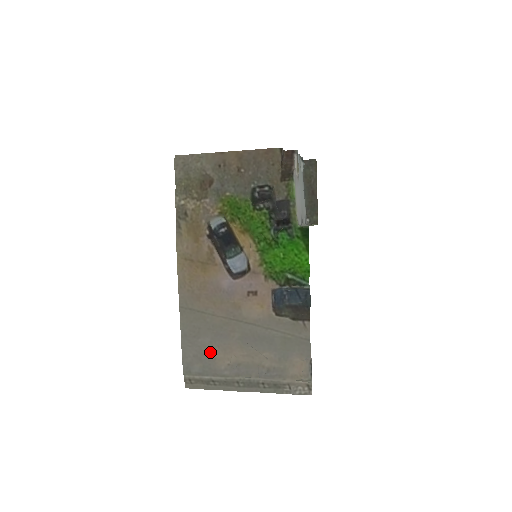
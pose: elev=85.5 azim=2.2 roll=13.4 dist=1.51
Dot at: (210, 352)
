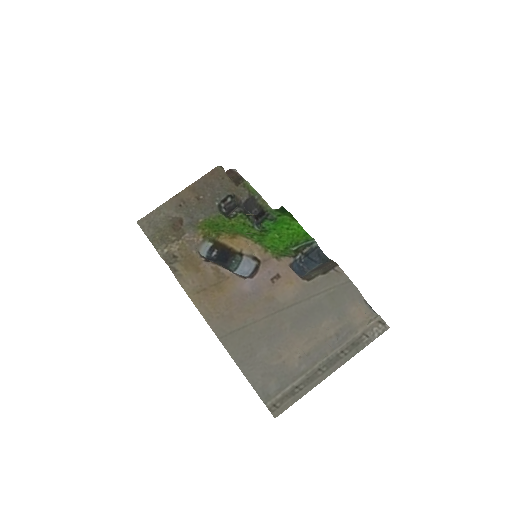
Dot at: (275, 359)
